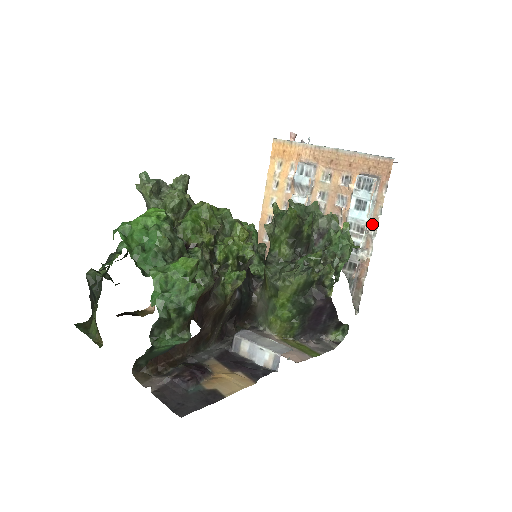
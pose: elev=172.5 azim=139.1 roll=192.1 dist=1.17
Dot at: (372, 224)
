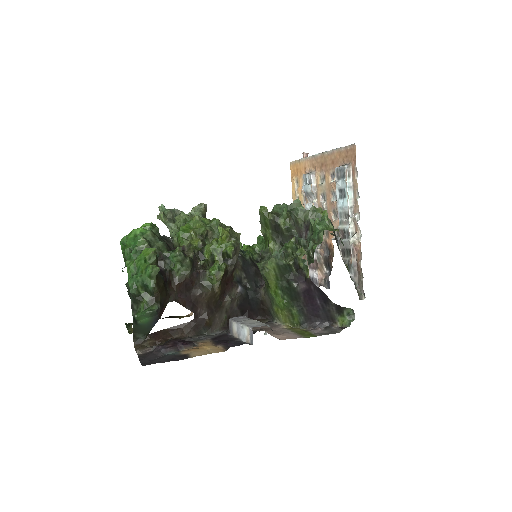
Dot at: (355, 208)
